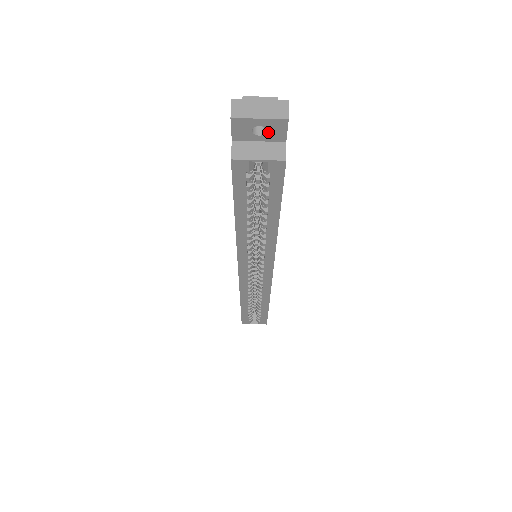
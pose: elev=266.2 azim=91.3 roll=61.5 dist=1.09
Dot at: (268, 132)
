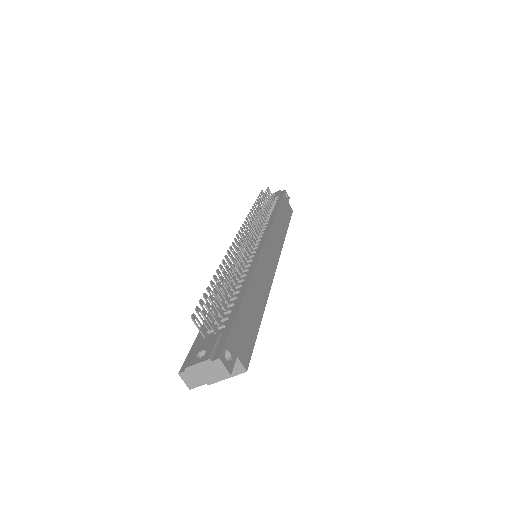
Dot at: occluded
